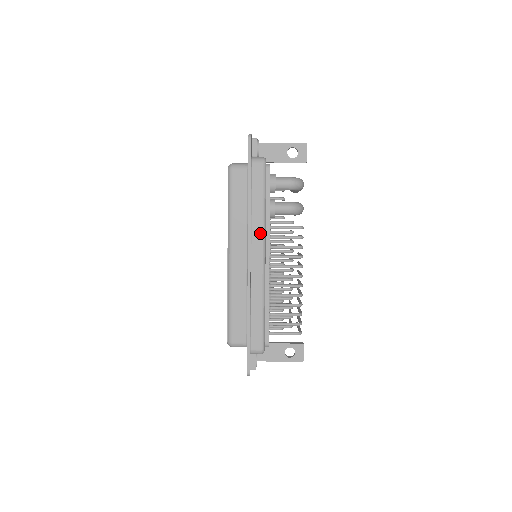
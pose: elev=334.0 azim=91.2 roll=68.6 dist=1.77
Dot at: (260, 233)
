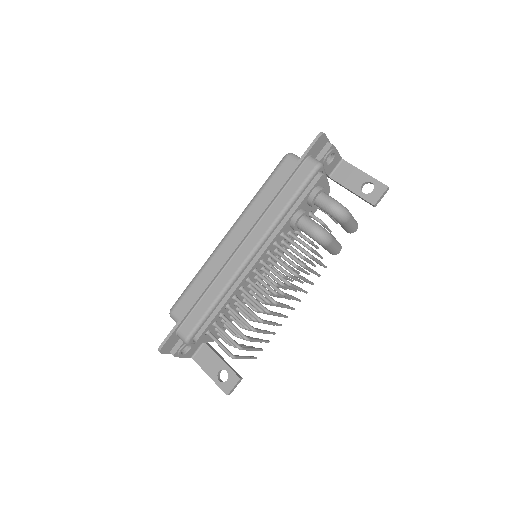
Dot at: (264, 229)
